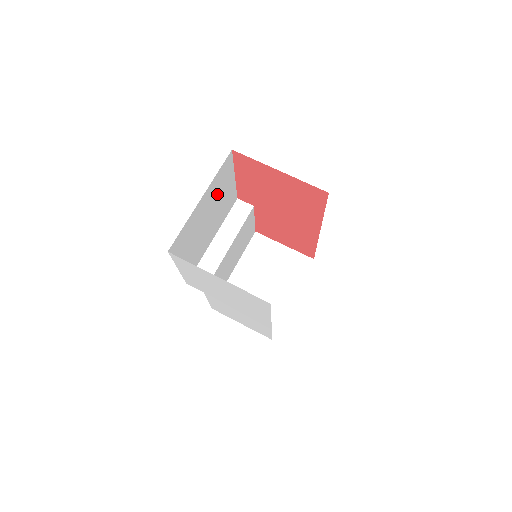
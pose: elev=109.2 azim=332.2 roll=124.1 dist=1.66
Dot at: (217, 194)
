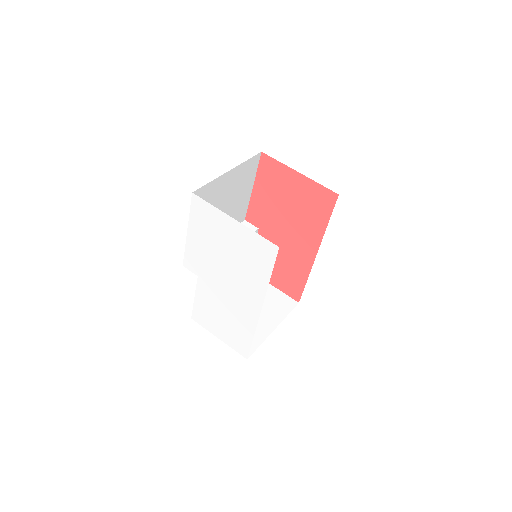
Dot at: (238, 187)
